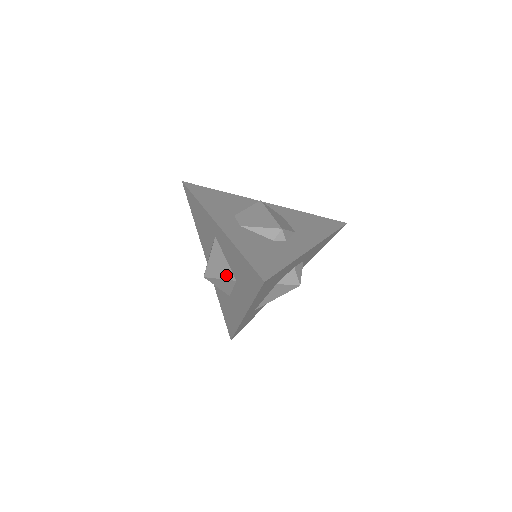
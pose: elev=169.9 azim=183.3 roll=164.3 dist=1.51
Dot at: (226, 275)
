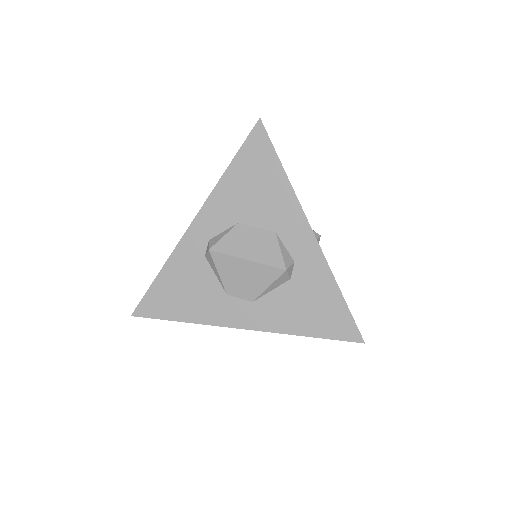
Dot at: occluded
